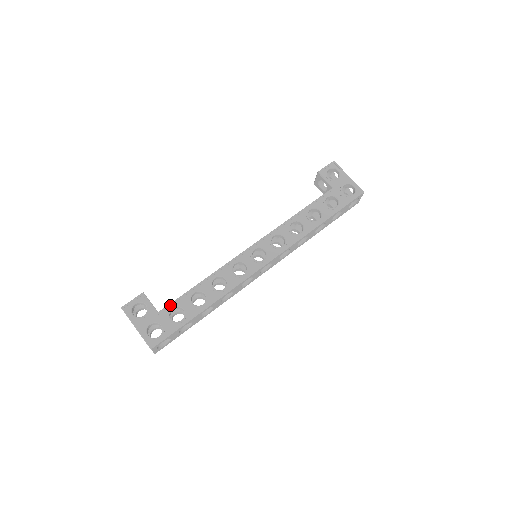
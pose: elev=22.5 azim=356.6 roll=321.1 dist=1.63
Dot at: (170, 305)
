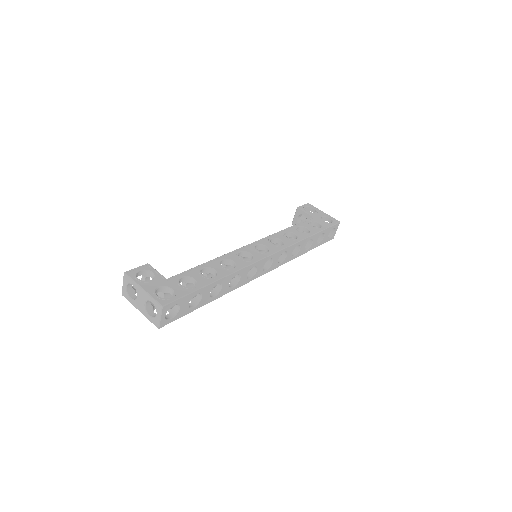
Dot at: (179, 274)
